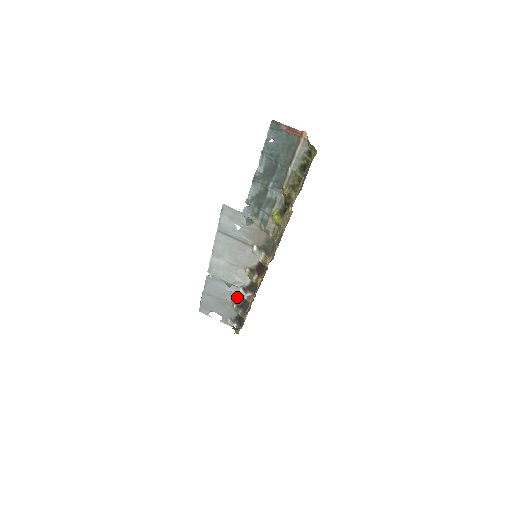
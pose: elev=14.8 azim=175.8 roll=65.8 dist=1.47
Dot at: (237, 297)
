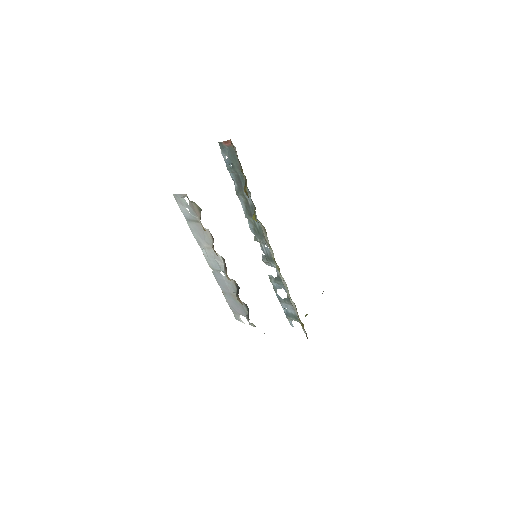
Dot at: (233, 285)
